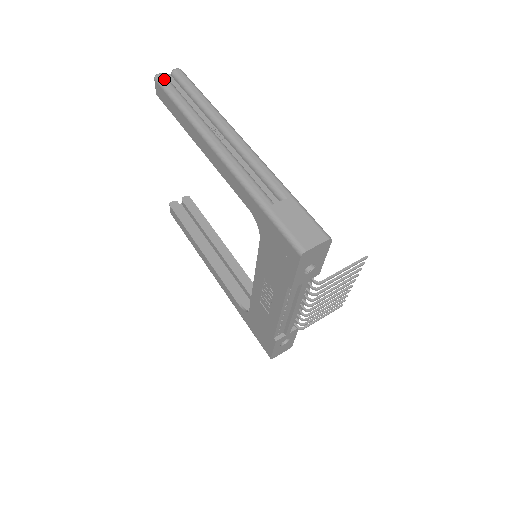
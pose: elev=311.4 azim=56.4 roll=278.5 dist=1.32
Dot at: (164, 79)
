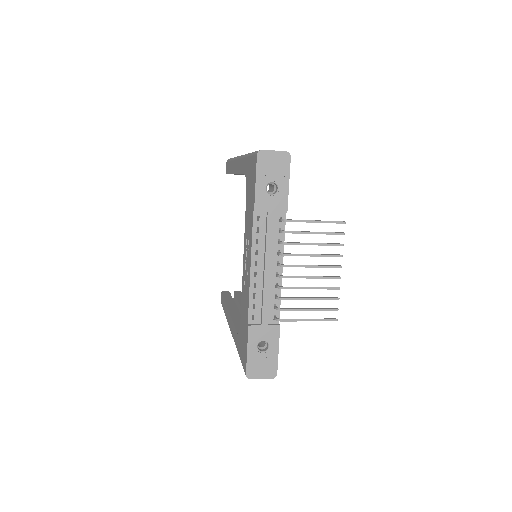
Dot at: occluded
